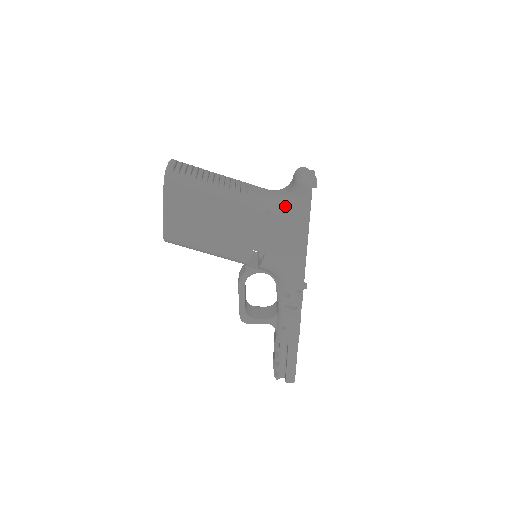
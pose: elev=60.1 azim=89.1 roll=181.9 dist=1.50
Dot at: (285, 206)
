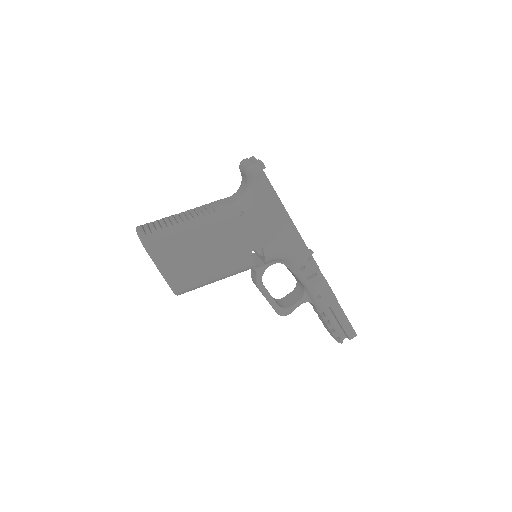
Dot at: (251, 199)
